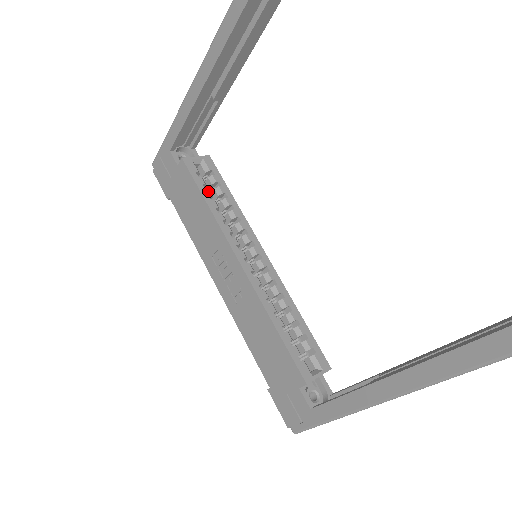
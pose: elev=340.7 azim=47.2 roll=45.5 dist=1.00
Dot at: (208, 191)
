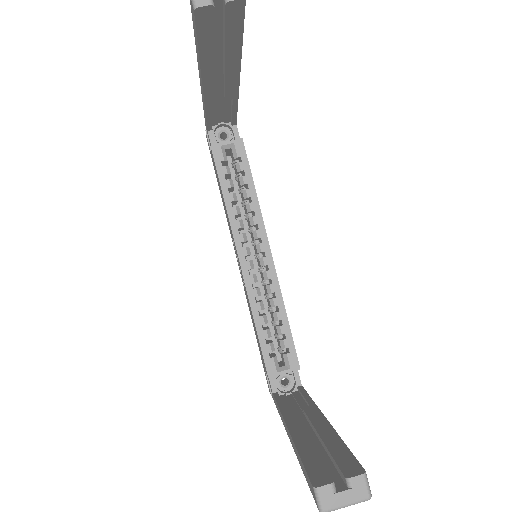
Dot at: (228, 183)
